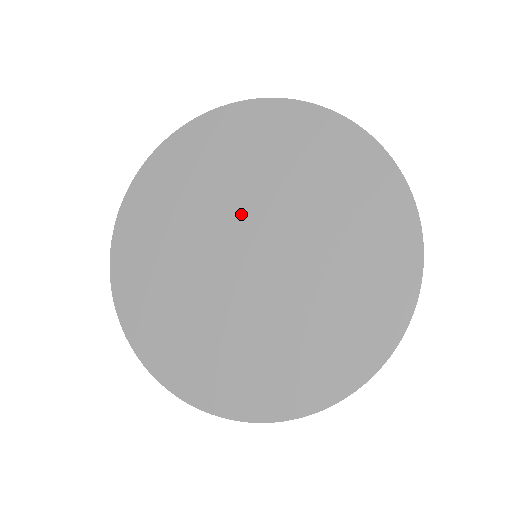
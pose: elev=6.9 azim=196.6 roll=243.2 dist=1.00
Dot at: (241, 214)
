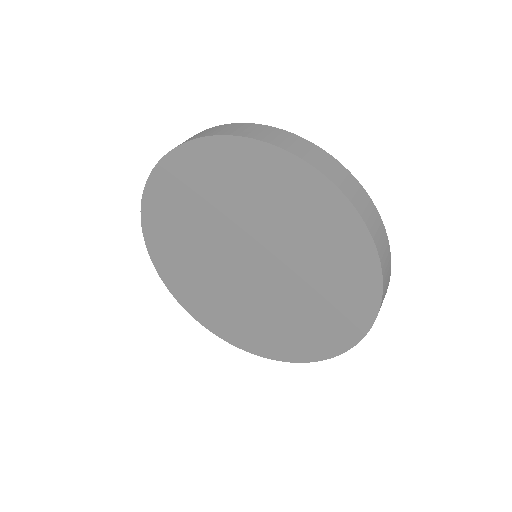
Dot at: (272, 251)
